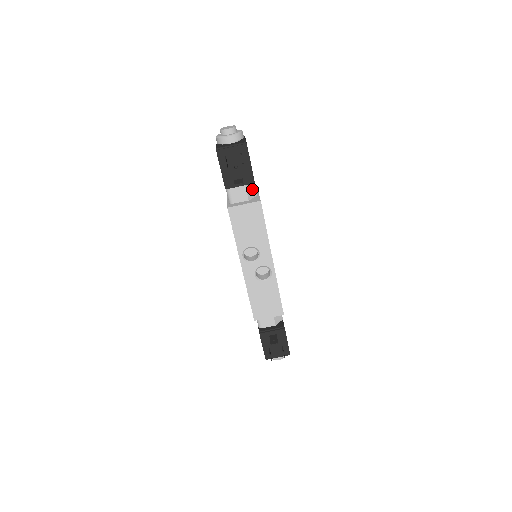
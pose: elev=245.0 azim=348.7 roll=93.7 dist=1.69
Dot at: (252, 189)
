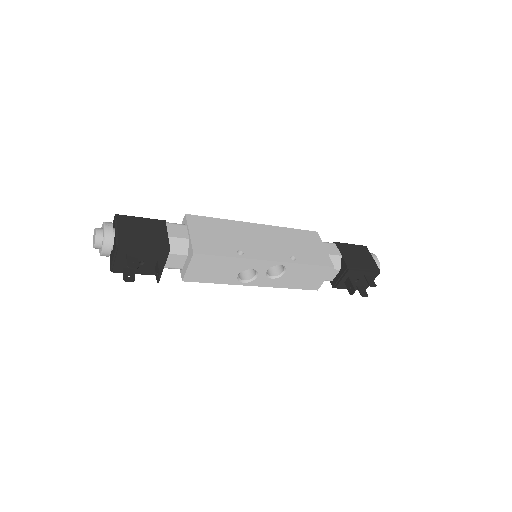
Dot at: (178, 244)
